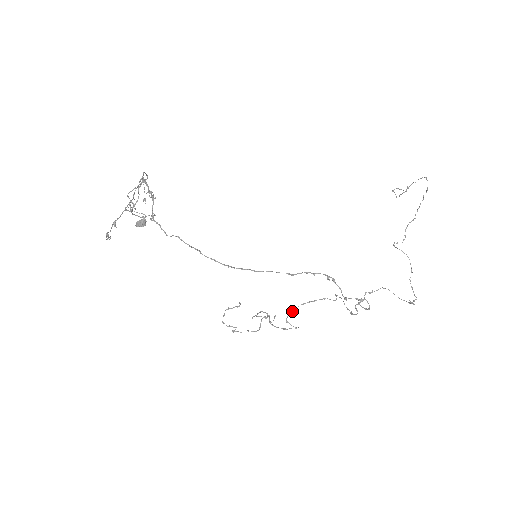
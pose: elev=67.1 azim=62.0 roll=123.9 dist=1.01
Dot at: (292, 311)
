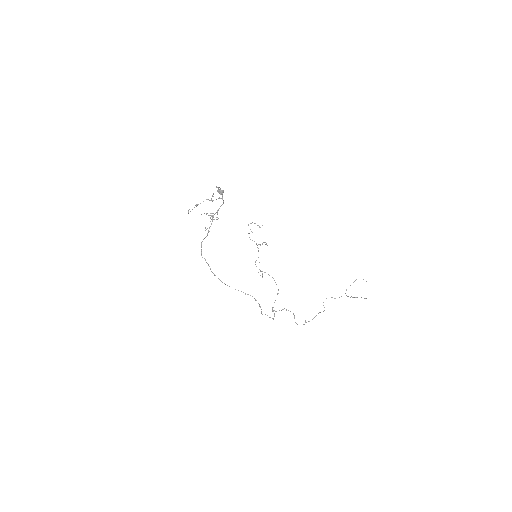
Dot at: (264, 272)
